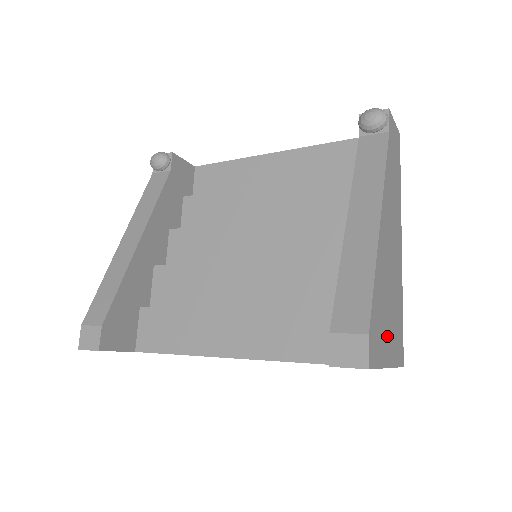
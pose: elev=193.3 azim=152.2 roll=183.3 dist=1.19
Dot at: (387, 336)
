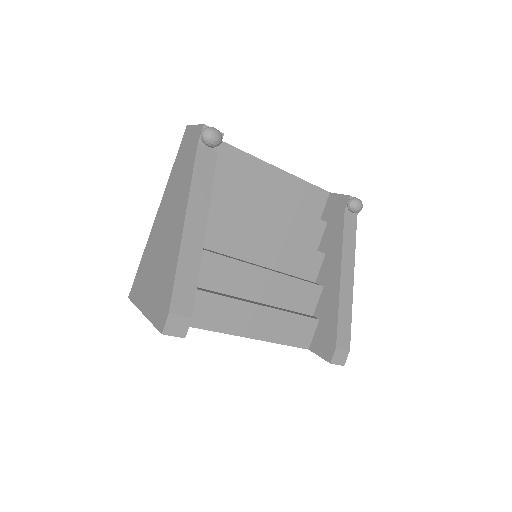
Dot at: occluded
